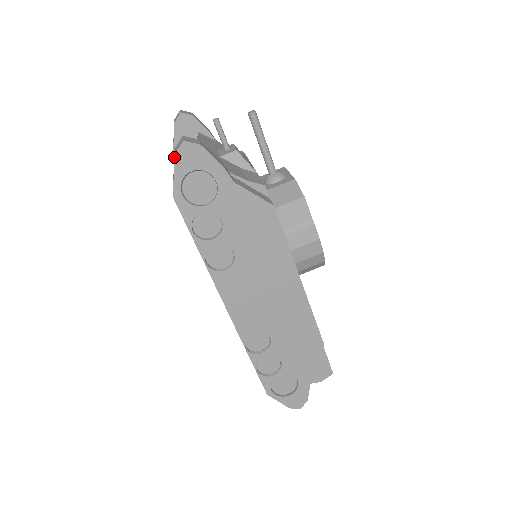
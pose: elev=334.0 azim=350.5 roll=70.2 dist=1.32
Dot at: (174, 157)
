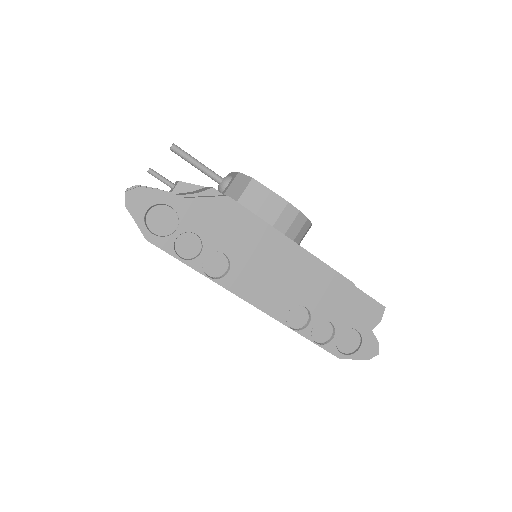
Dot at: occluded
